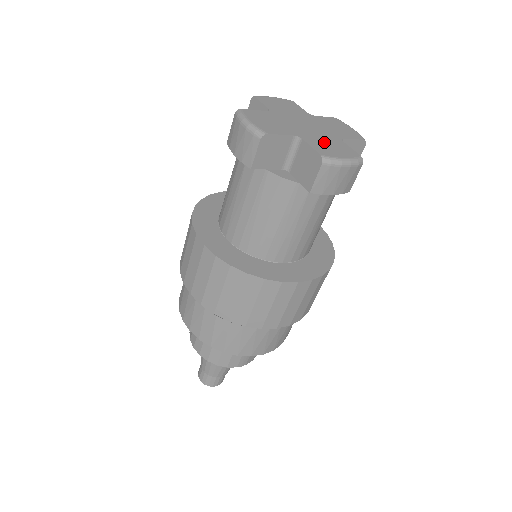
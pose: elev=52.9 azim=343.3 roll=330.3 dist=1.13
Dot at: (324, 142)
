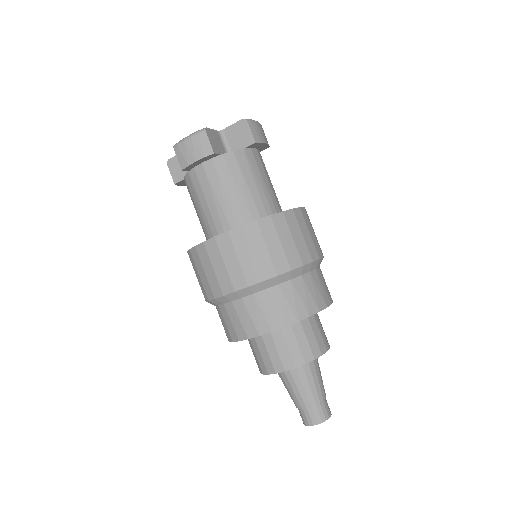
Dot at: occluded
